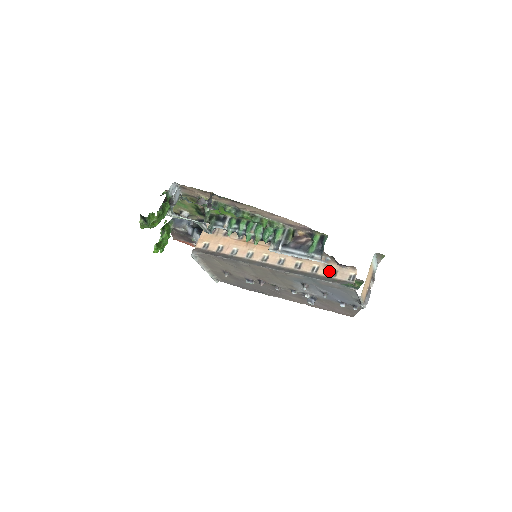
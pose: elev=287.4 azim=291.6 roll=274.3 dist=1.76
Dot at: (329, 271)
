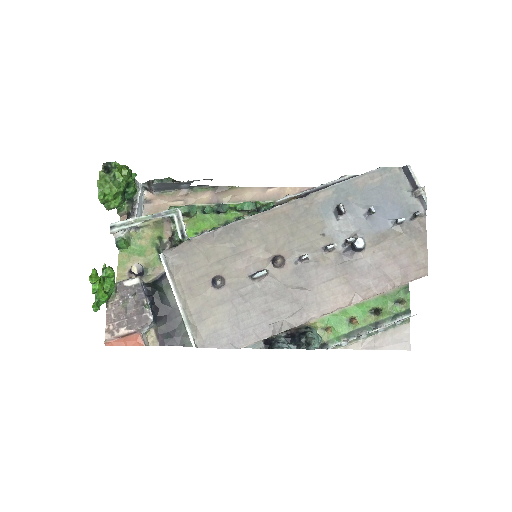
Dot at: occluded
